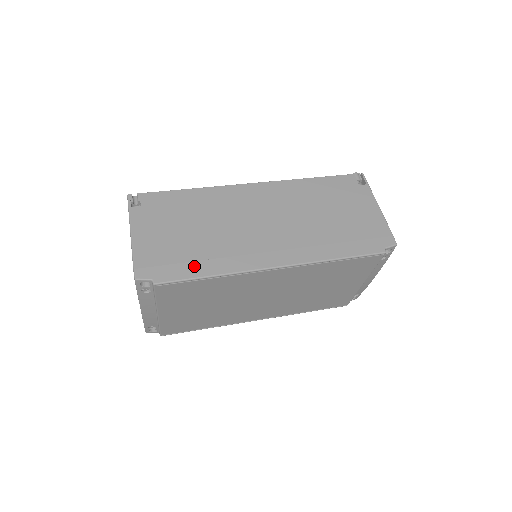
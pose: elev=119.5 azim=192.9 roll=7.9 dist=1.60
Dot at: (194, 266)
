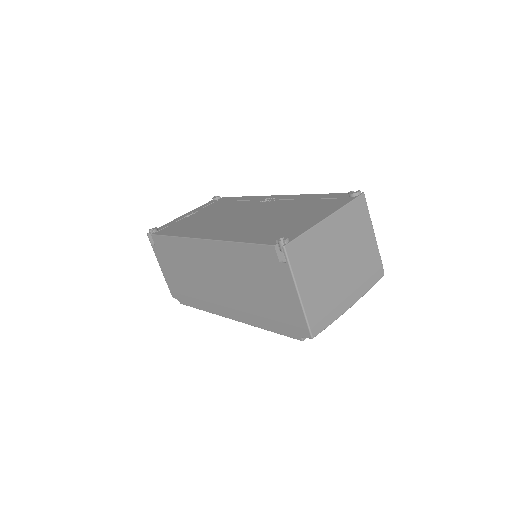
Dot at: (192, 300)
